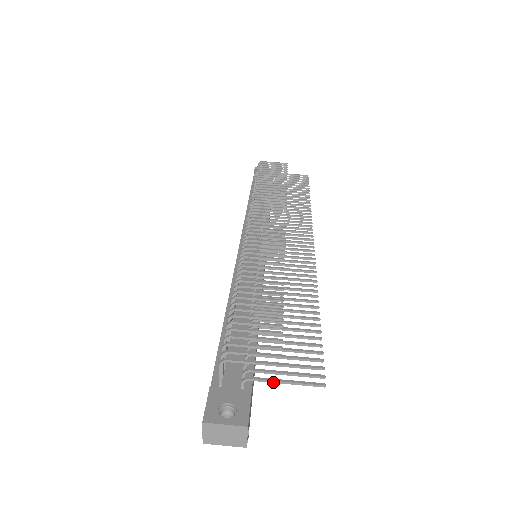
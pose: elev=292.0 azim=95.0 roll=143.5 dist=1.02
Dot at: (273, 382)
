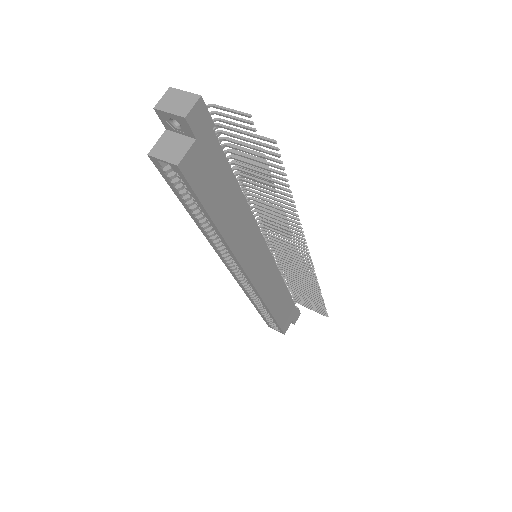
Dot at: (235, 130)
